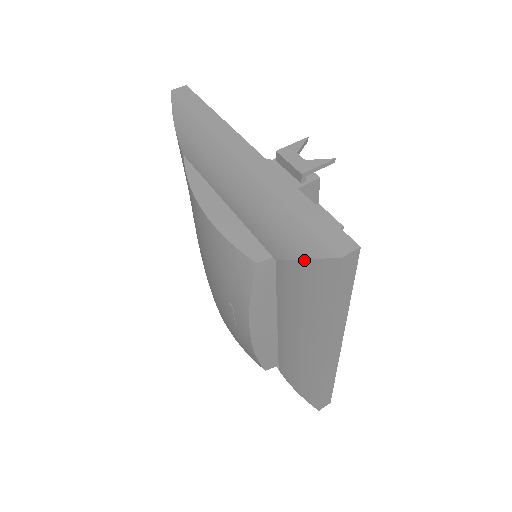
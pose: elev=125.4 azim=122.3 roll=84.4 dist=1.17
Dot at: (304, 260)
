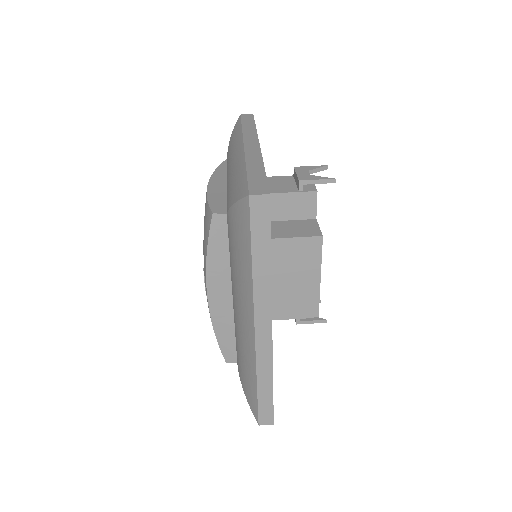
Dot at: (234, 204)
